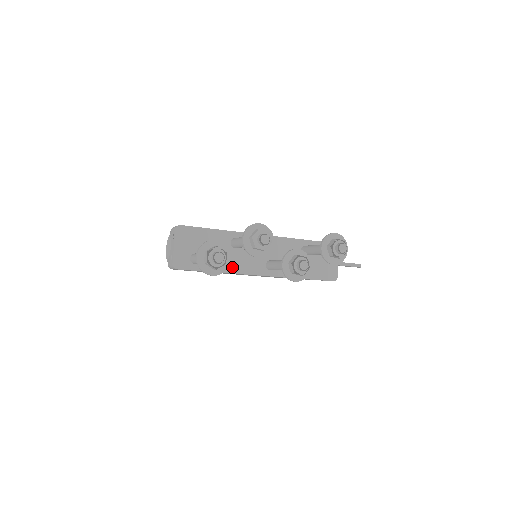
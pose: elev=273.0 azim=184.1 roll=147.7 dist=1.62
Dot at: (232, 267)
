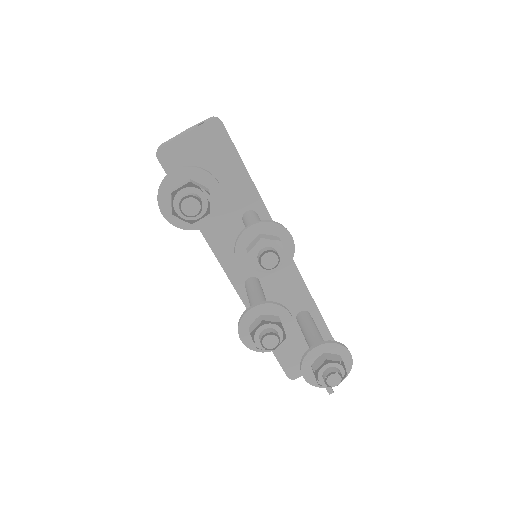
Dot at: (214, 234)
